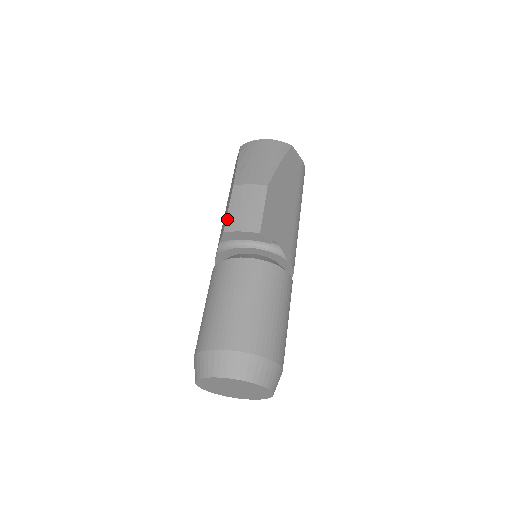
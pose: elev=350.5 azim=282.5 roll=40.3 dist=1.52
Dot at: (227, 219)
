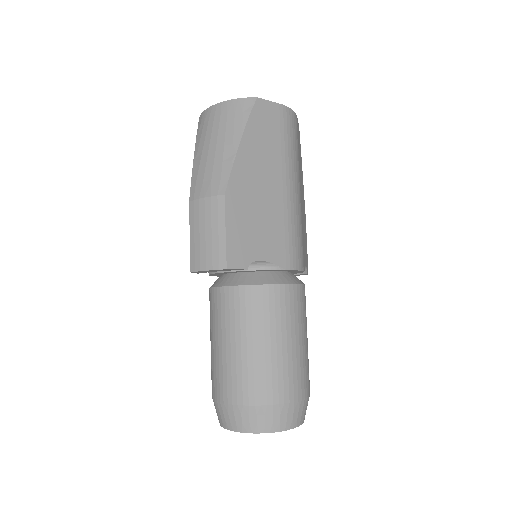
Dot at: (191, 253)
